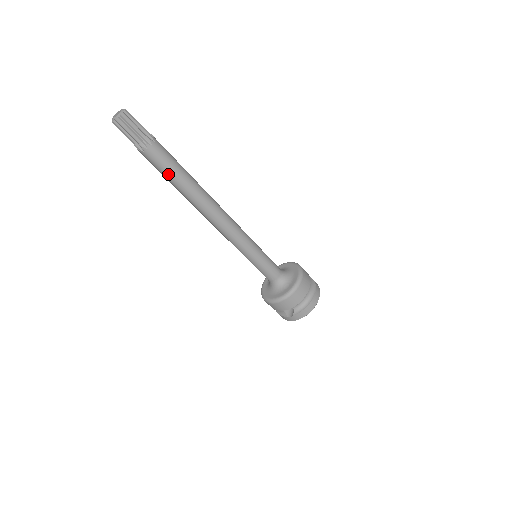
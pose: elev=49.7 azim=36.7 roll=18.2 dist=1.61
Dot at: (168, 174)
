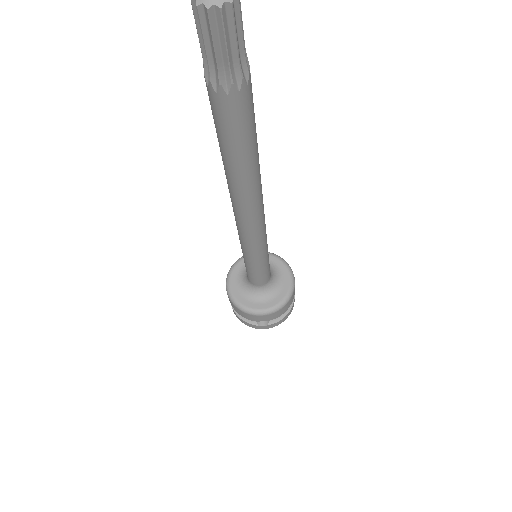
Dot at: (239, 142)
